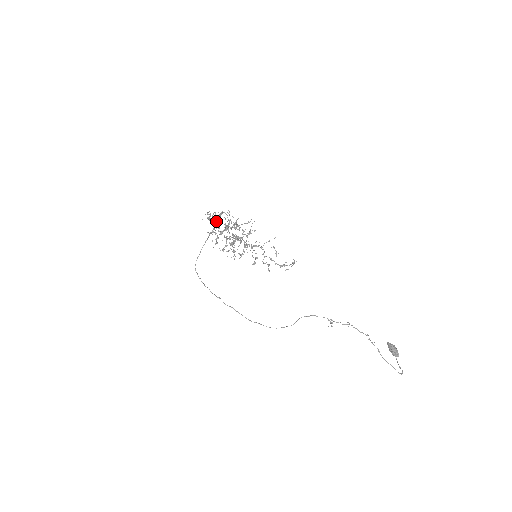
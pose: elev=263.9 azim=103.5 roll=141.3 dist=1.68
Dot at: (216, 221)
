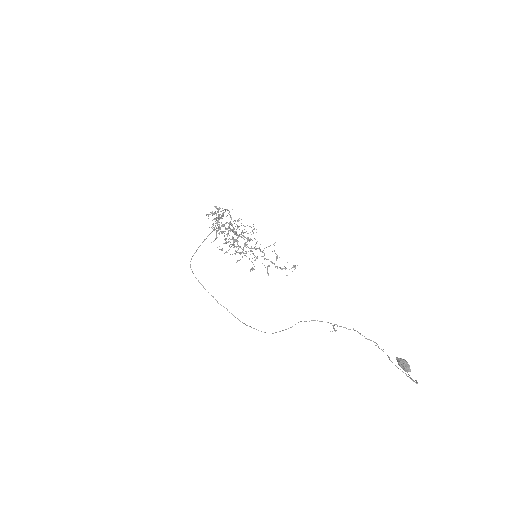
Dot at: (219, 214)
